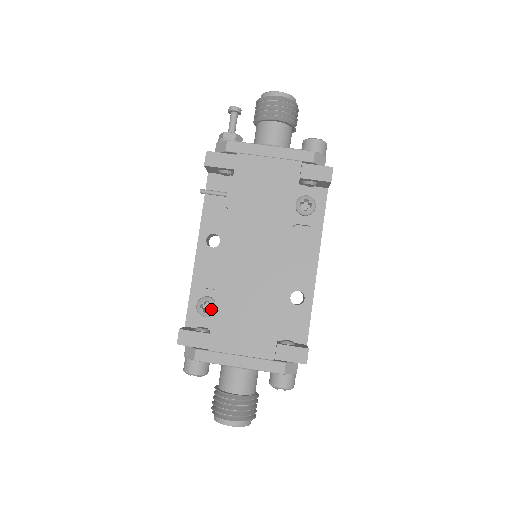
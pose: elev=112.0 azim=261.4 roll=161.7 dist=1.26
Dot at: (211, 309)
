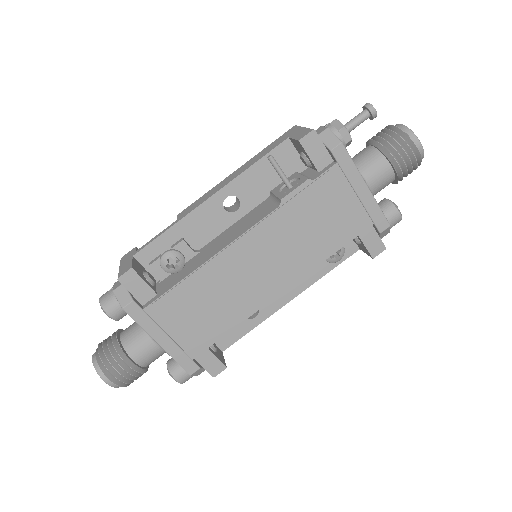
Dot at: (176, 269)
